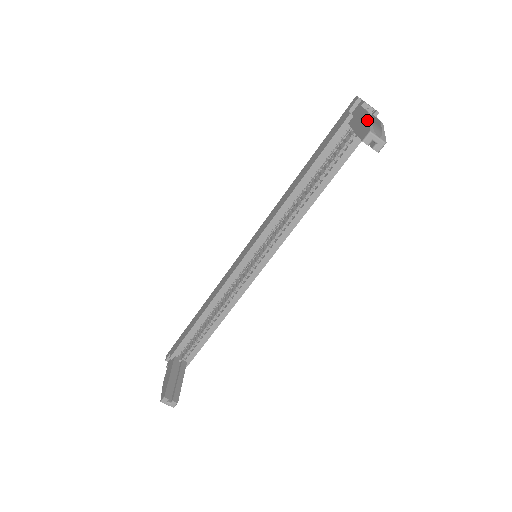
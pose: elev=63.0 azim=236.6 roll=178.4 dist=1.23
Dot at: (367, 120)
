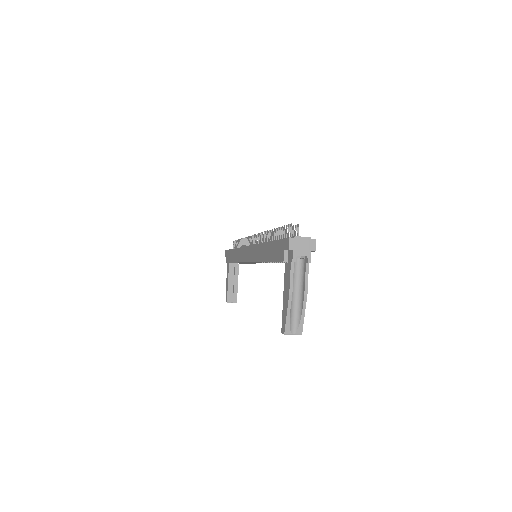
Dot at: (286, 310)
